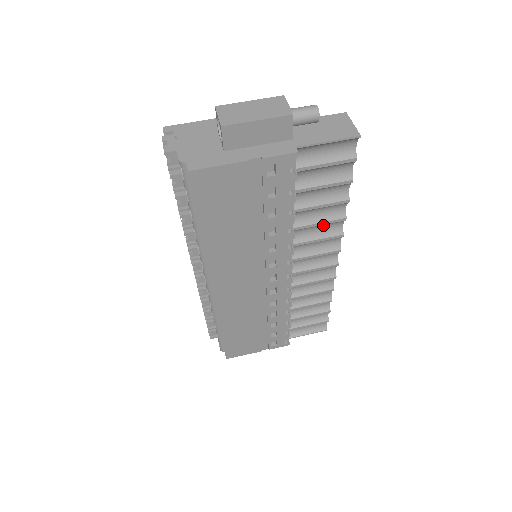
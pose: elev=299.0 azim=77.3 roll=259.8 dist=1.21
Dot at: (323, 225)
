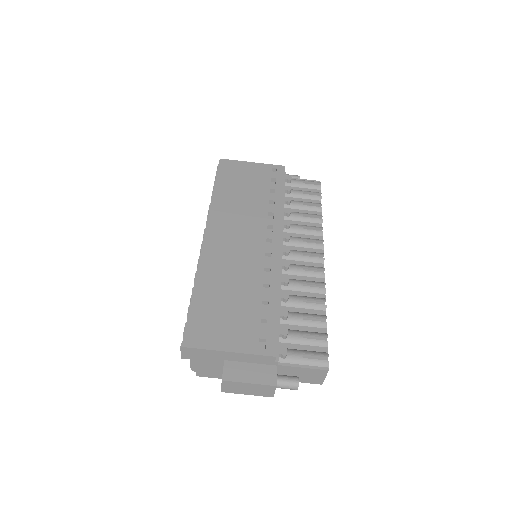
Dot at: occluded
